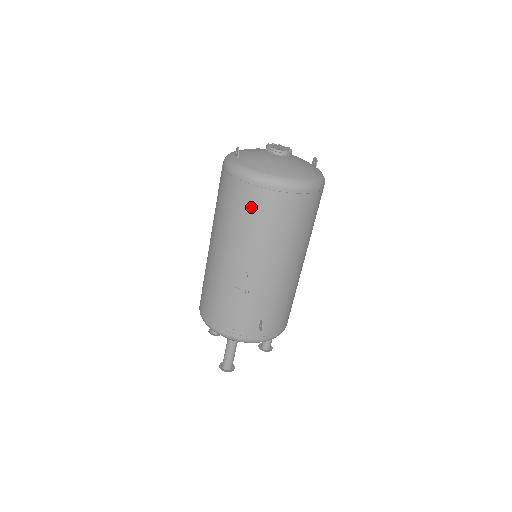
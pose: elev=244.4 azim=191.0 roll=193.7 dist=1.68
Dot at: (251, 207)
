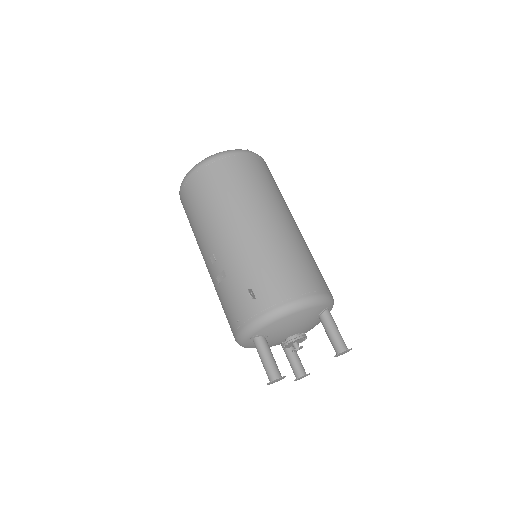
Dot at: (189, 205)
